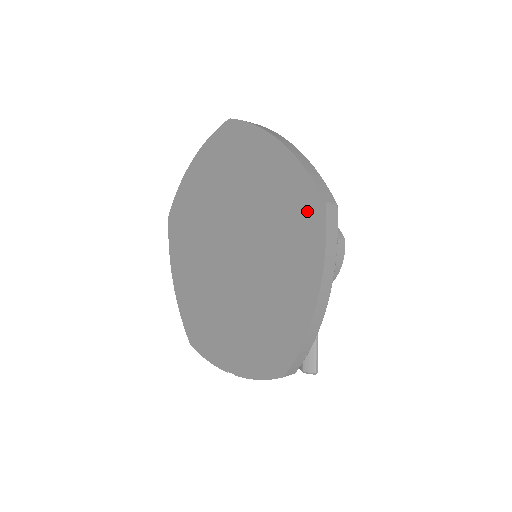
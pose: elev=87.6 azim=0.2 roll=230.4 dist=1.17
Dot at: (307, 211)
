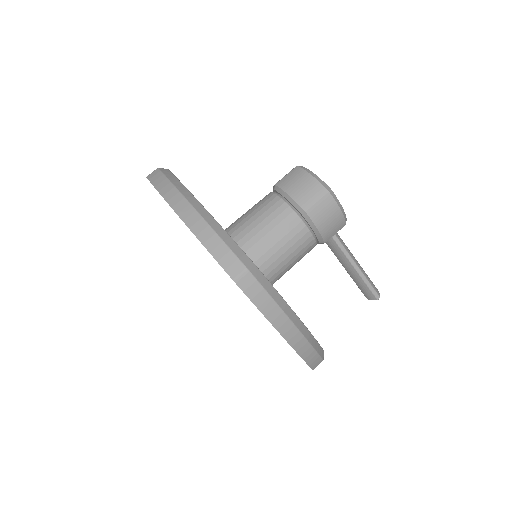
Dot at: occluded
